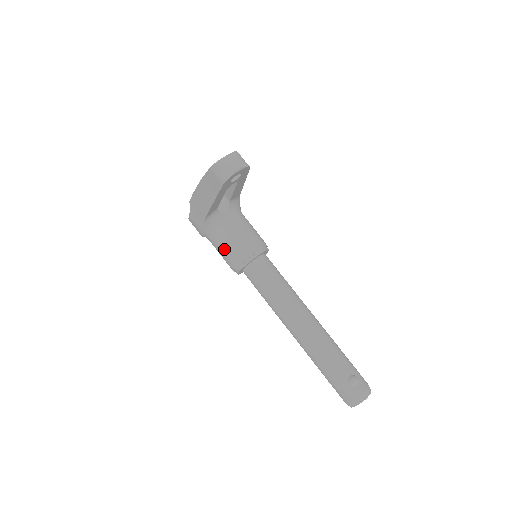
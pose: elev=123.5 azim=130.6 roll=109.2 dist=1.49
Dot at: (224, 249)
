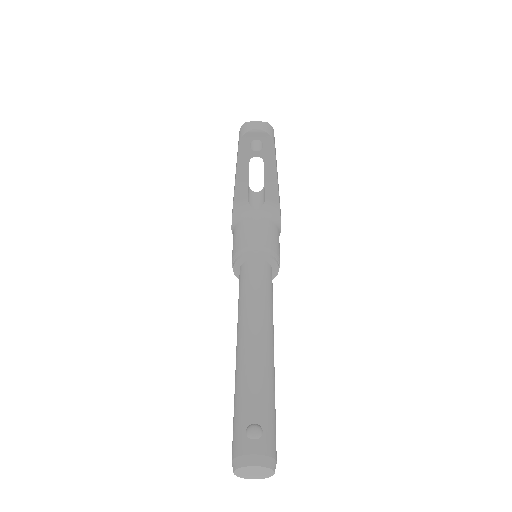
Dot at: (235, 241)
